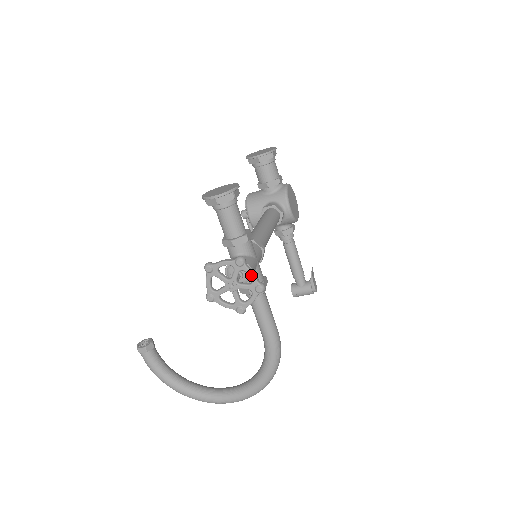
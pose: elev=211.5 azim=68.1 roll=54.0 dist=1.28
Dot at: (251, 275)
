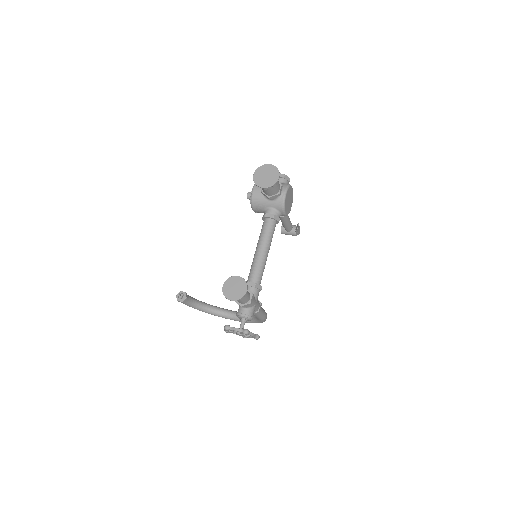
Dot at: (252, 336)
